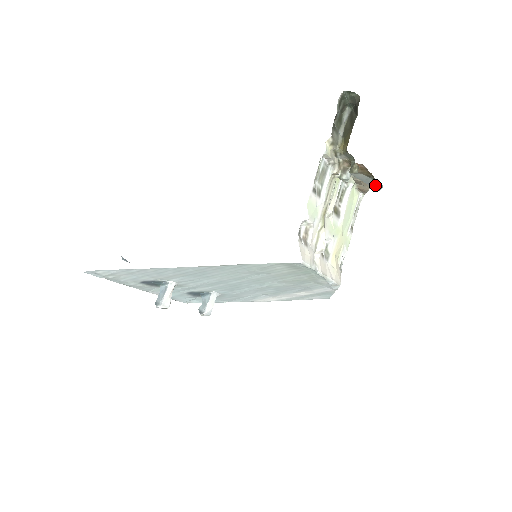
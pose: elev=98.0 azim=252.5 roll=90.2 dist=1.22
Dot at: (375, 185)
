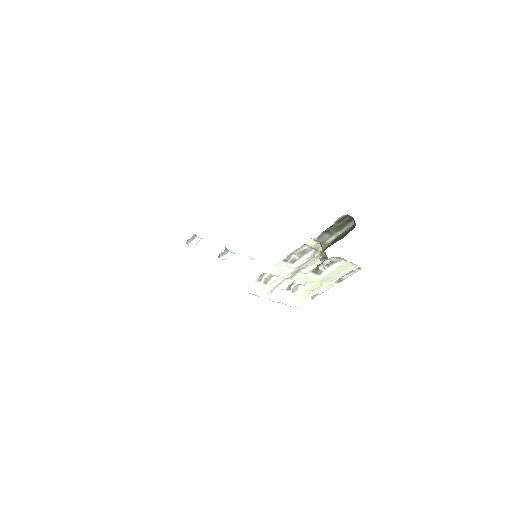
Dot at: occluded
